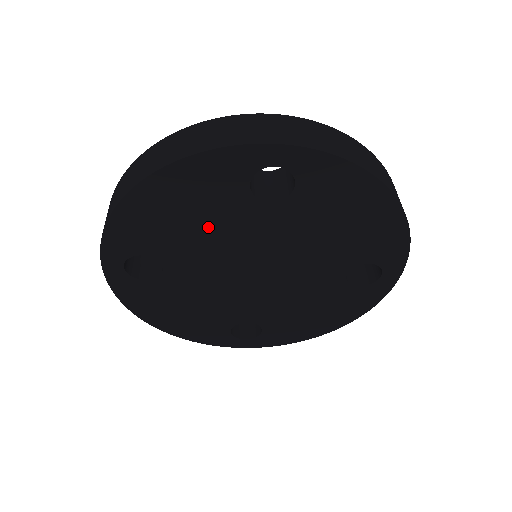
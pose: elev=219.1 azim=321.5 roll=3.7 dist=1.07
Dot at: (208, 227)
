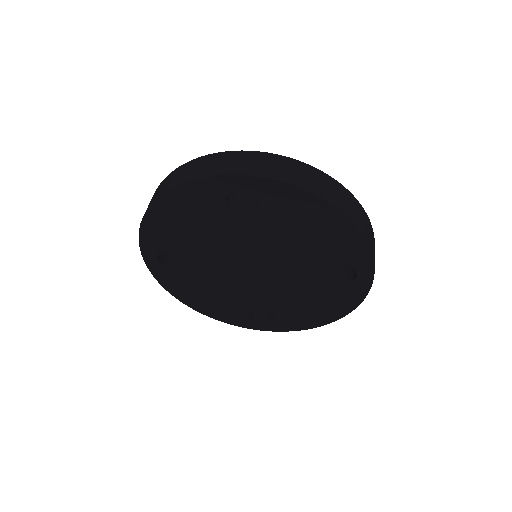
Dot at: (207, 234)
